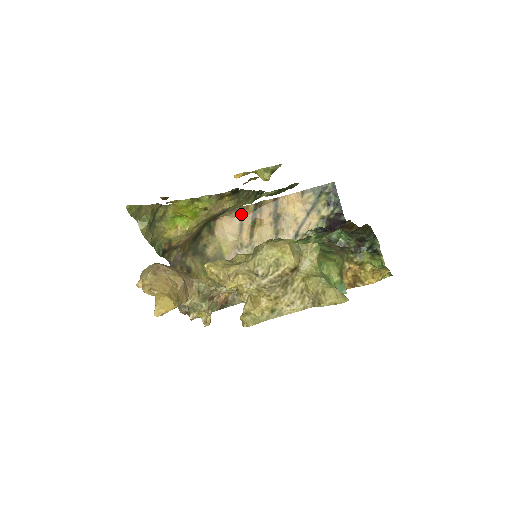
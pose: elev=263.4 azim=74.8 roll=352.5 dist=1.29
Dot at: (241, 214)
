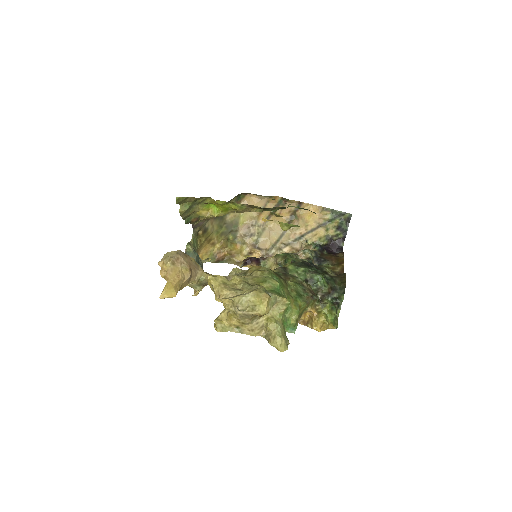
Dot at: (268, 200)
